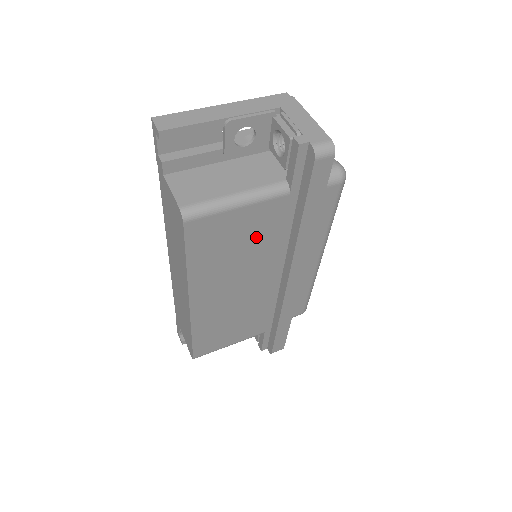
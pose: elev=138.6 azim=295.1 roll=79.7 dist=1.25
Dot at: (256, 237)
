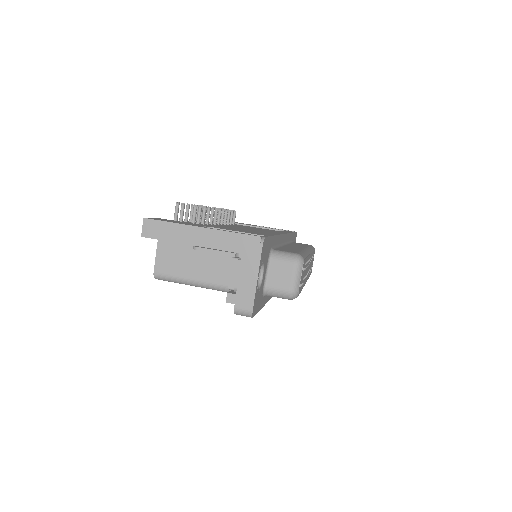
Dot at: occluded
